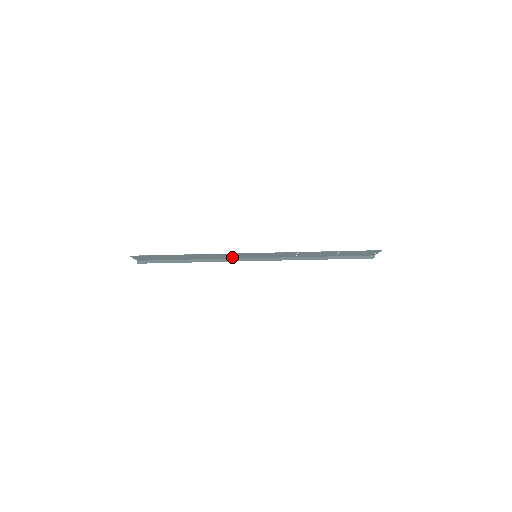
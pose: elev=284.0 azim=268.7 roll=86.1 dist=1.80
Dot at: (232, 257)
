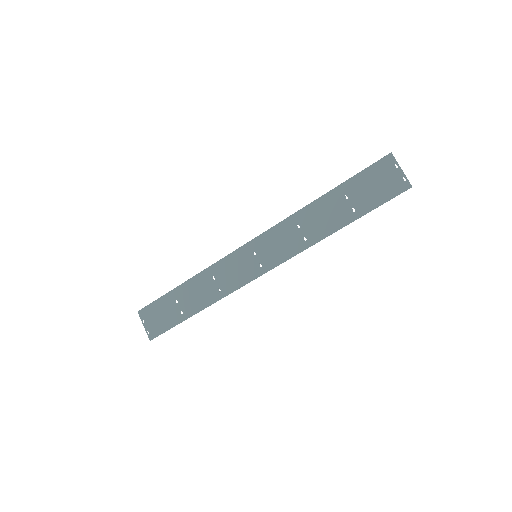
Dot at: (228, 264)
